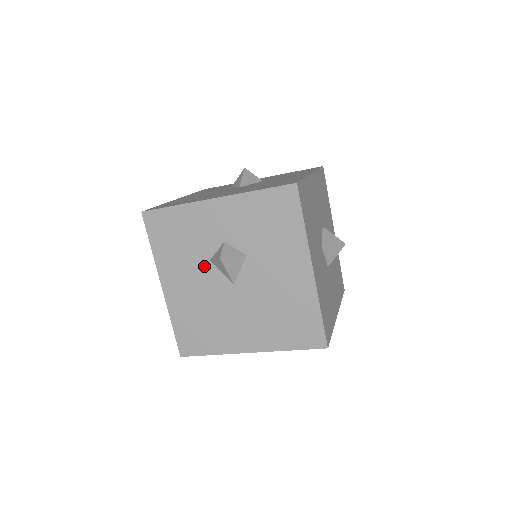
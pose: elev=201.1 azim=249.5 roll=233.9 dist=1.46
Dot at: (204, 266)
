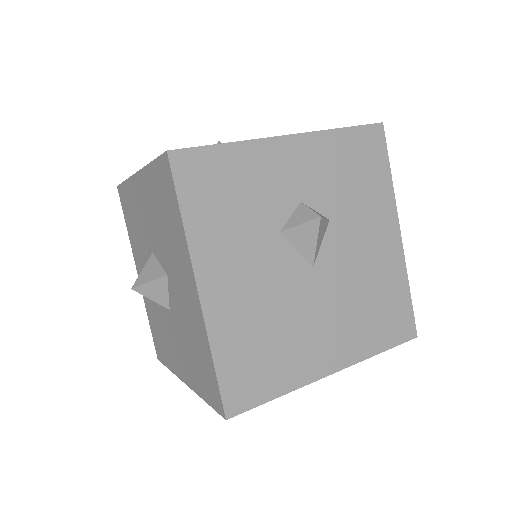
Dot at: occluded
